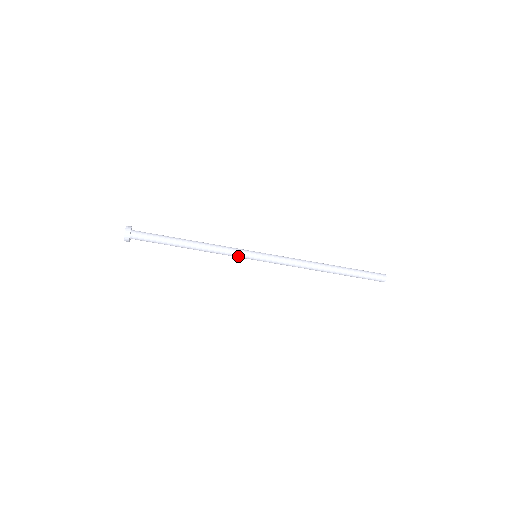
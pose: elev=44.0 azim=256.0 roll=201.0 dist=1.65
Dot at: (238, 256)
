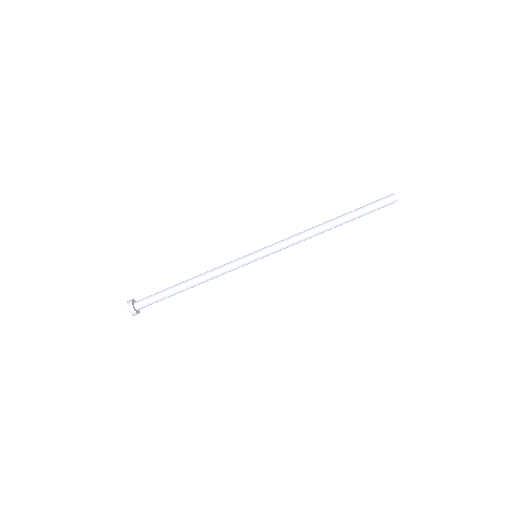
Dot at: (239, 267)
